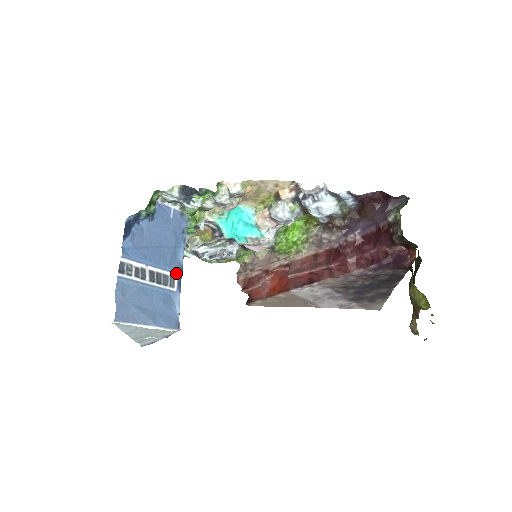
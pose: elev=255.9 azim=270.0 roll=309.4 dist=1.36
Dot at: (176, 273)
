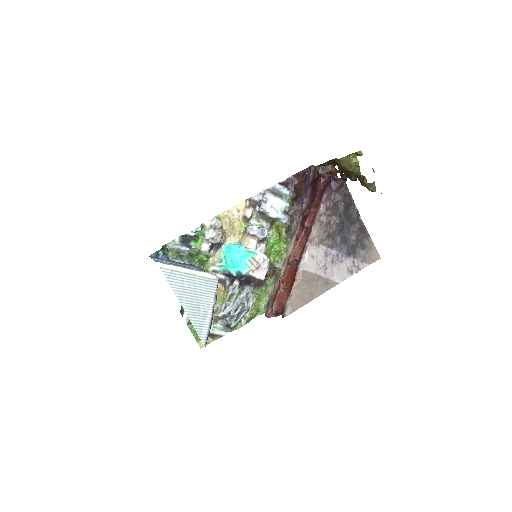
Dot at: (200, 269)
